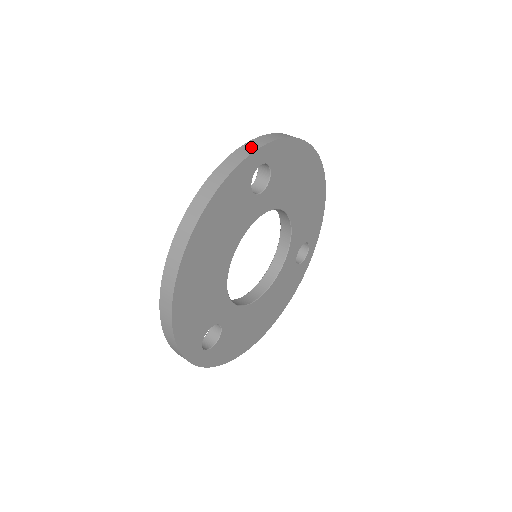
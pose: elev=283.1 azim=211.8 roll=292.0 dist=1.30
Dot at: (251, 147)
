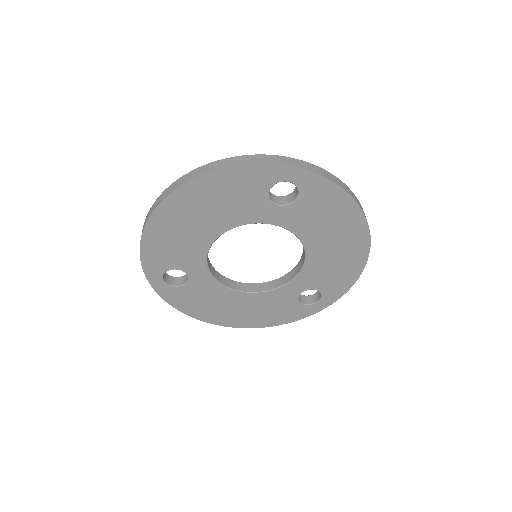
Dot at: (288, 161)
